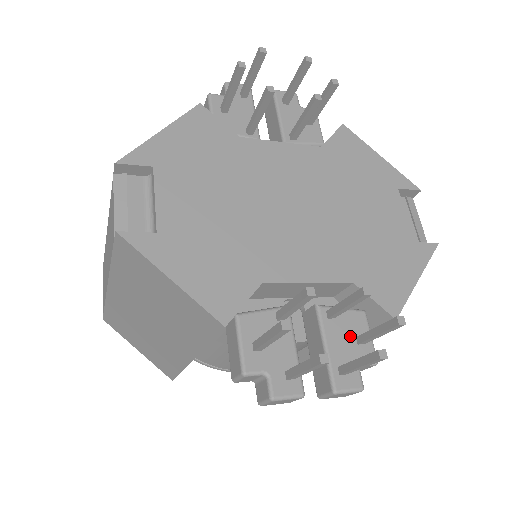
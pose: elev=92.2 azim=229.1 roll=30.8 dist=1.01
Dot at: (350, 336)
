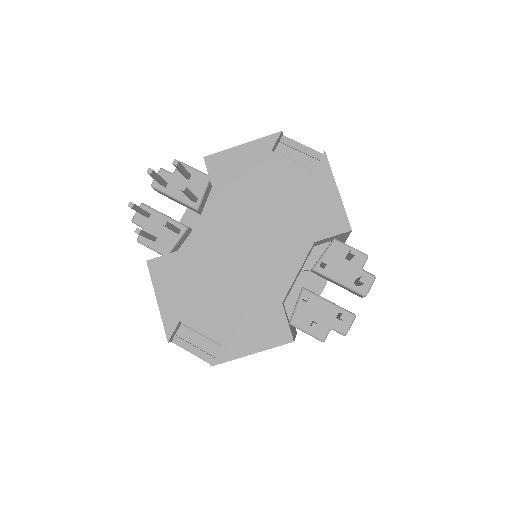
Dot at: (342, 262)
